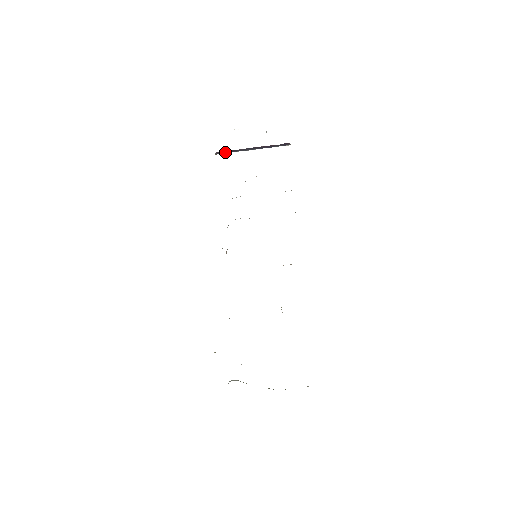
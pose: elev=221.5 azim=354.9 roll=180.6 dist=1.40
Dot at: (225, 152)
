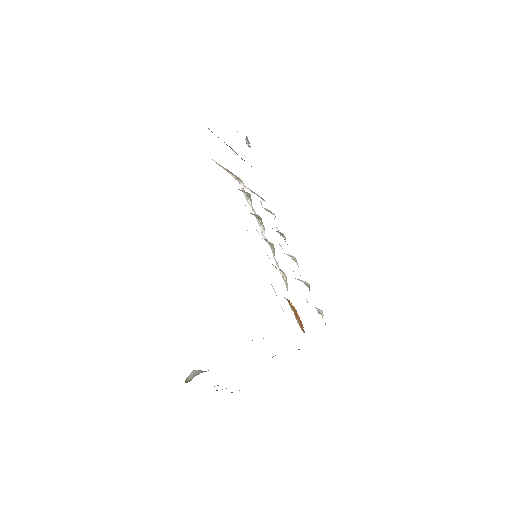
Dot at: occluded
